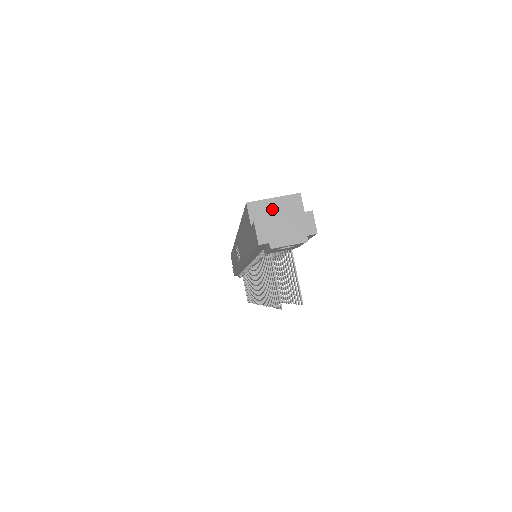
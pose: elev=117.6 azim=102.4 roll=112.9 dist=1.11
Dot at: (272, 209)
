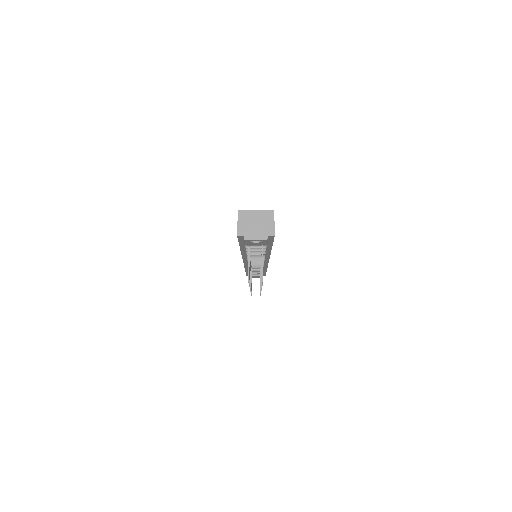
Dot at: (254, 217)
